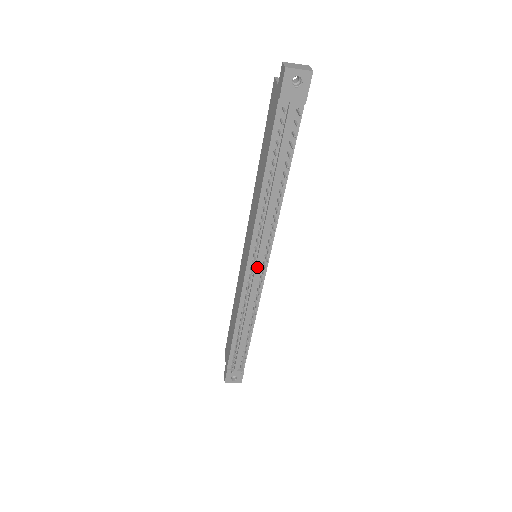
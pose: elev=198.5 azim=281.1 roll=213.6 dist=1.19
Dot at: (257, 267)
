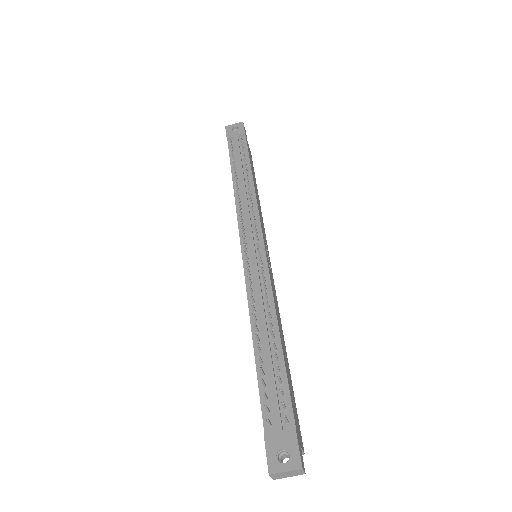
Dot at: (252, 246)
